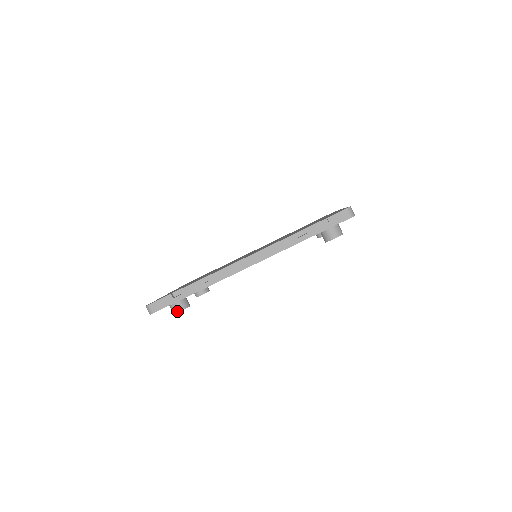
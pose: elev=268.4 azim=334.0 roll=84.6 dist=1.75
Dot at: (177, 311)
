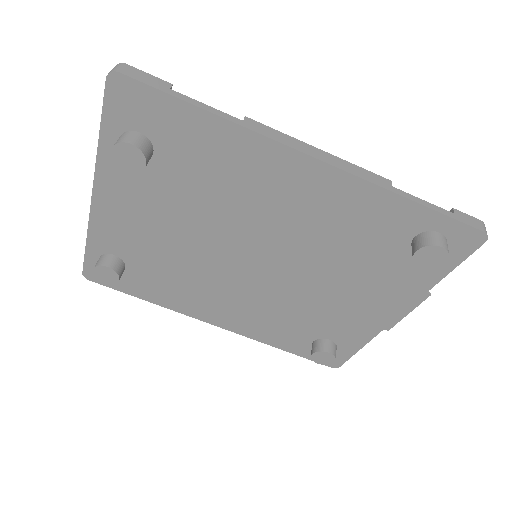
Dot at: (128, 141)
